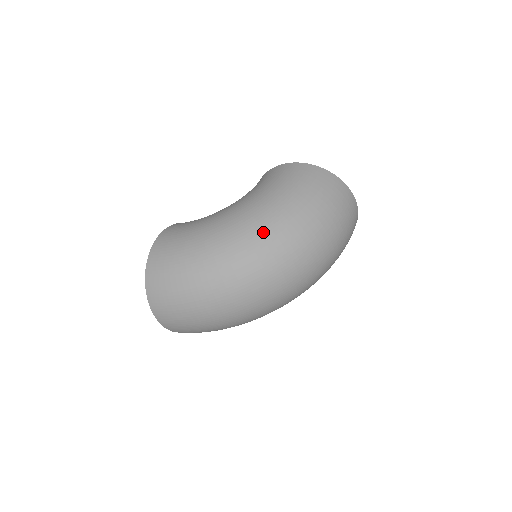
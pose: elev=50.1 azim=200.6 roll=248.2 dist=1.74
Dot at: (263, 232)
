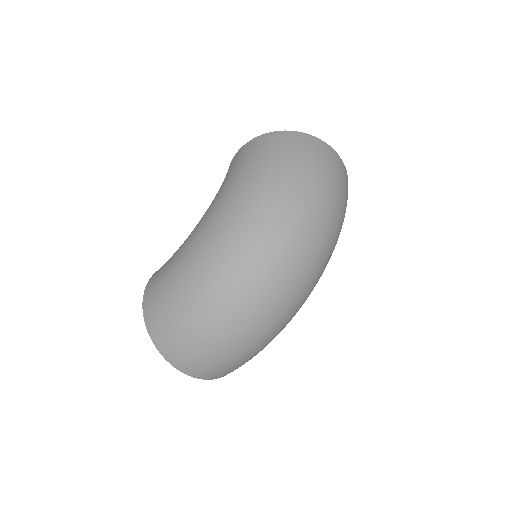
Dot at: (238, 219)
